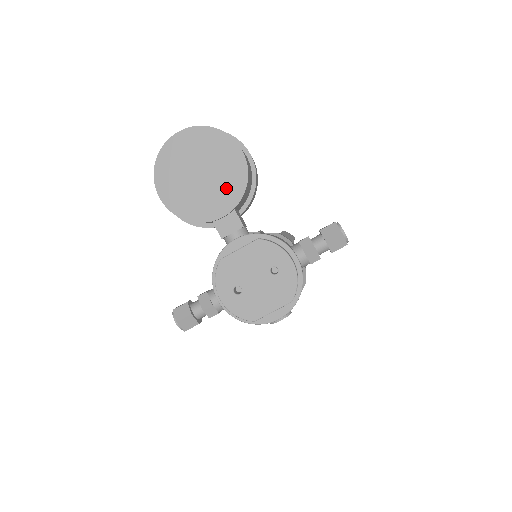
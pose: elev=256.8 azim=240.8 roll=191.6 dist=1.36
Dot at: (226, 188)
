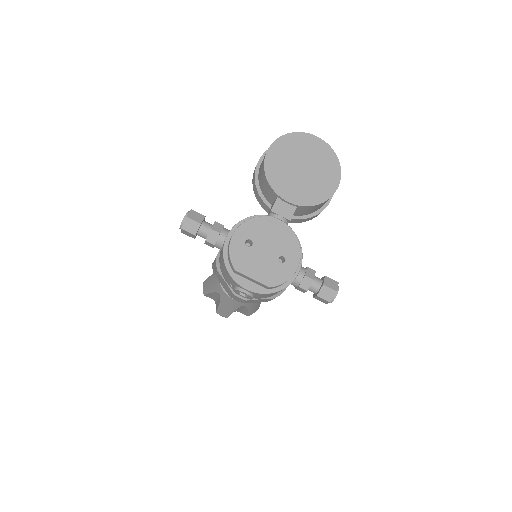
Dot at: (307, 191)
